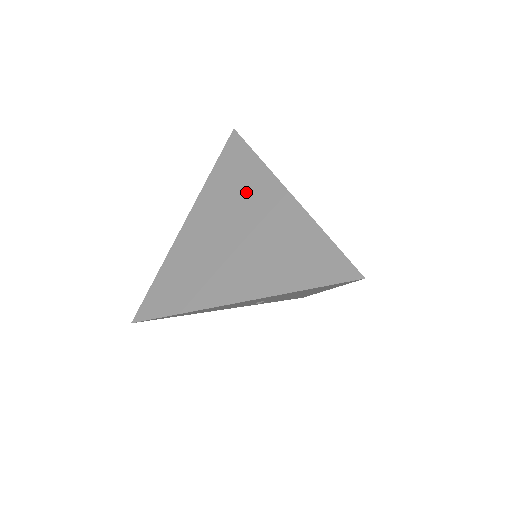
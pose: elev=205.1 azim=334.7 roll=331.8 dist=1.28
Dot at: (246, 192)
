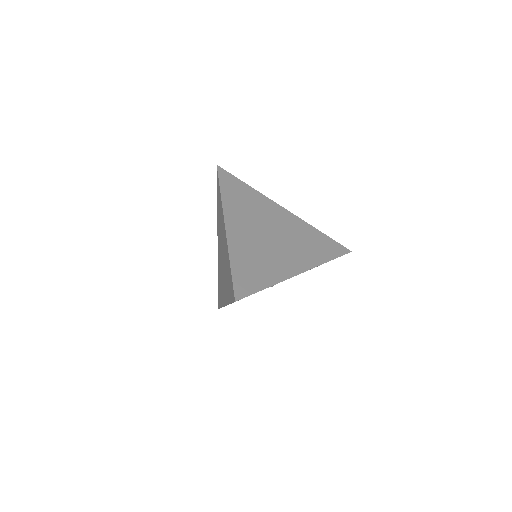
Dot at: (221, 222)
